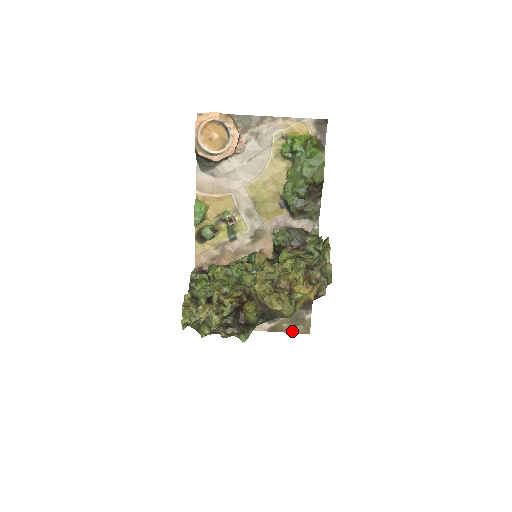
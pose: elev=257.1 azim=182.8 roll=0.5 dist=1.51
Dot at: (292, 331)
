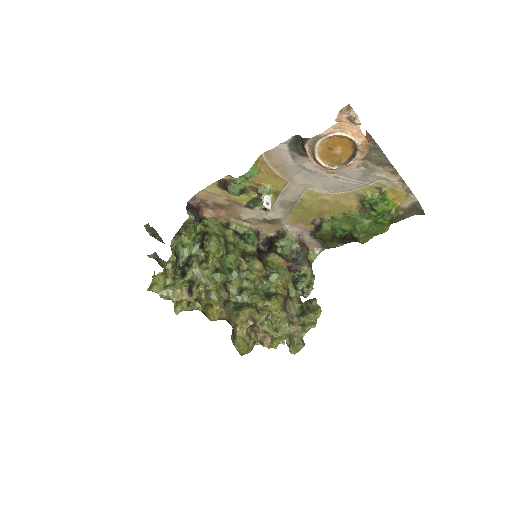
Dot at: occluded
